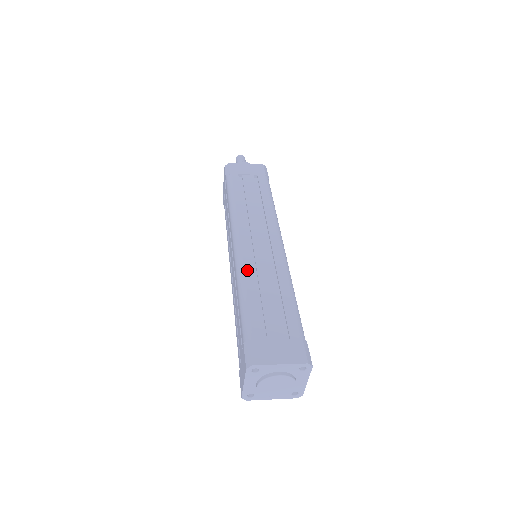
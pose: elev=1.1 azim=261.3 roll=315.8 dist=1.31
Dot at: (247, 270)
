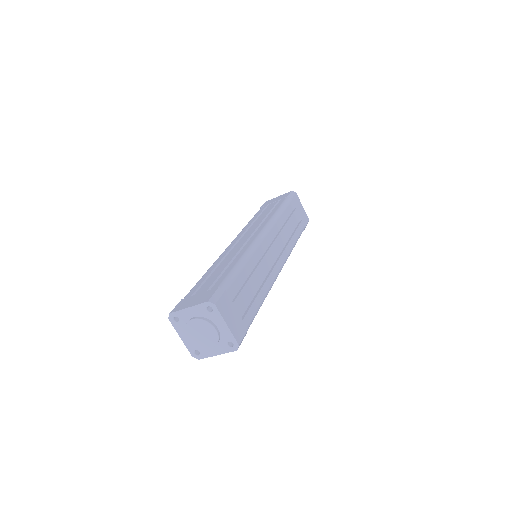
Dot at: (219, 259)
